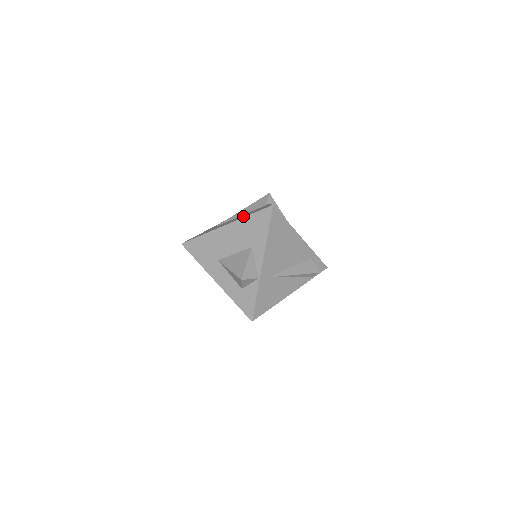
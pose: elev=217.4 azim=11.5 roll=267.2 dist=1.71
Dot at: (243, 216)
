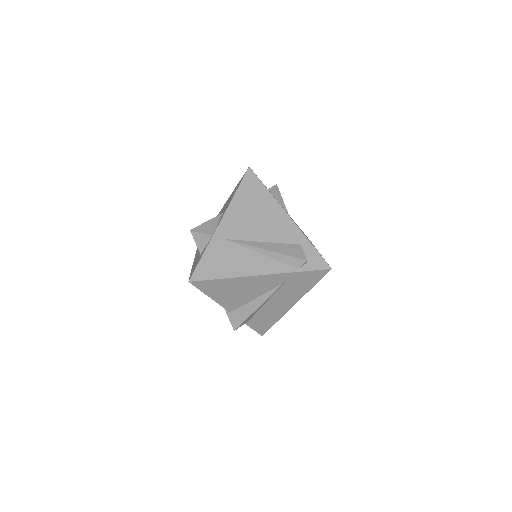
Dot at: occluded
